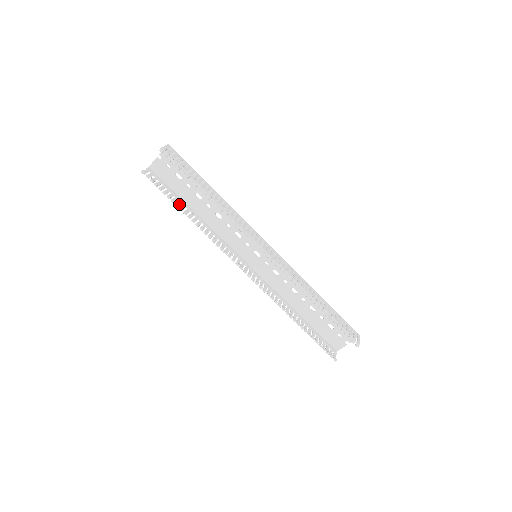
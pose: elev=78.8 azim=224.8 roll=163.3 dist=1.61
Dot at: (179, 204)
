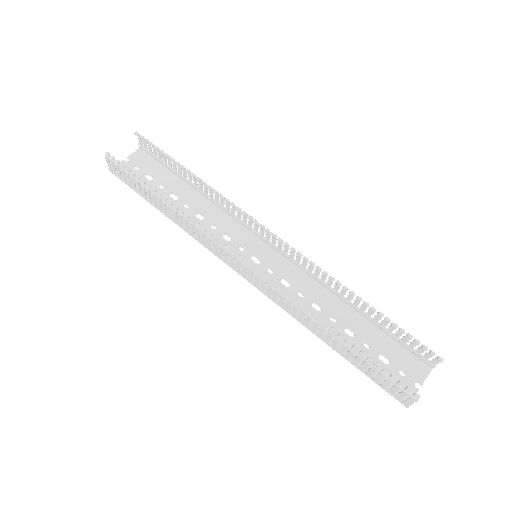
Dot at: (149, 194)
